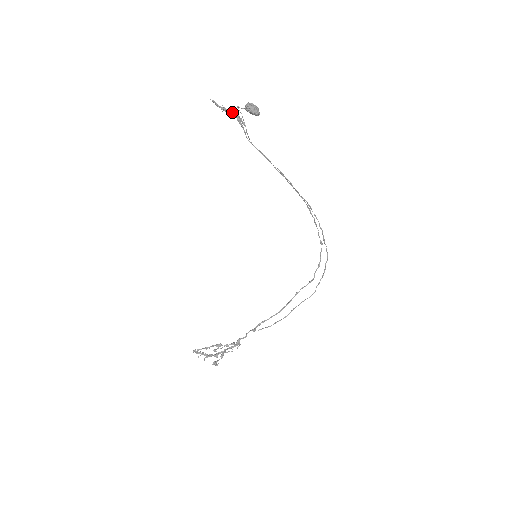
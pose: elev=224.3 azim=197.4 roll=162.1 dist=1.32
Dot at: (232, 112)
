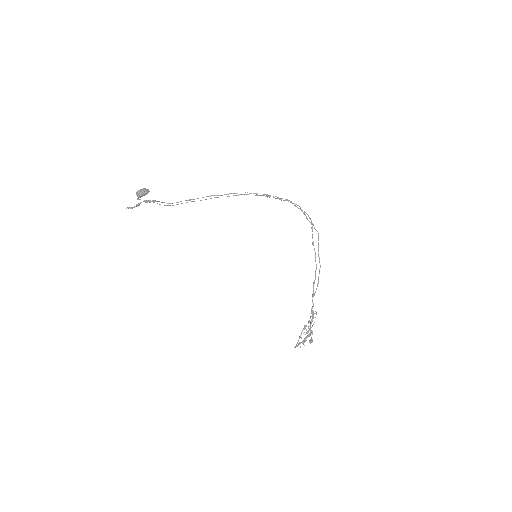
Dot at: occluded
